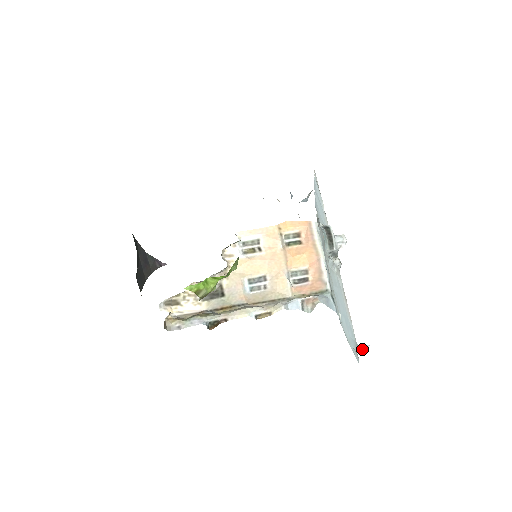
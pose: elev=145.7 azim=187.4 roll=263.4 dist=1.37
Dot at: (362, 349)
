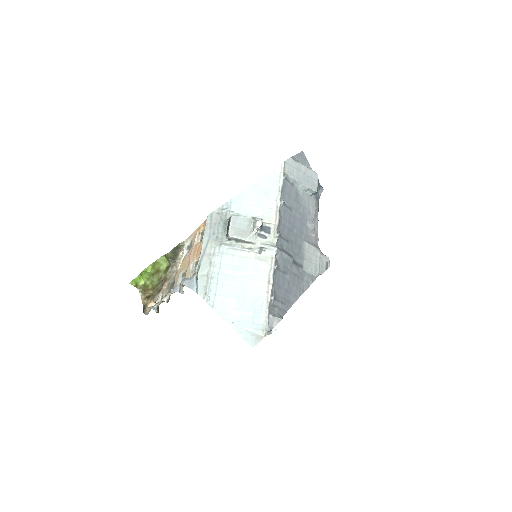
Dot at: (268, 333)
